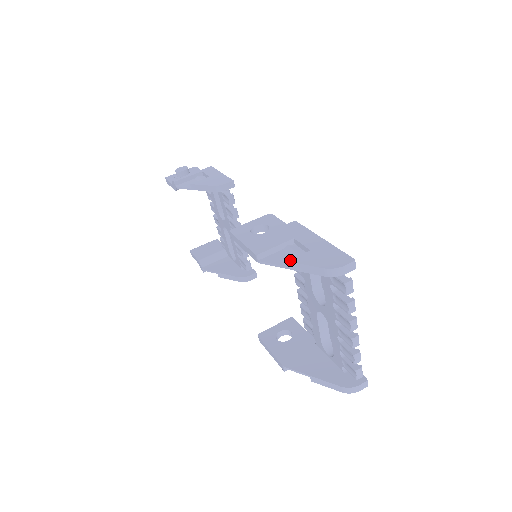
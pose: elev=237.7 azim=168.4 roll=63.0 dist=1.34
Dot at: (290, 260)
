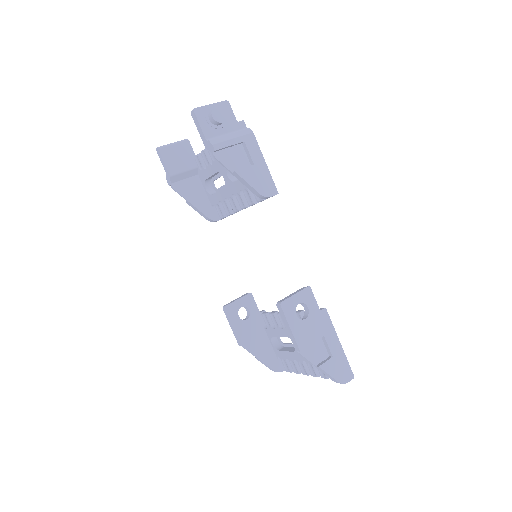
Dot at: (321, 366)
